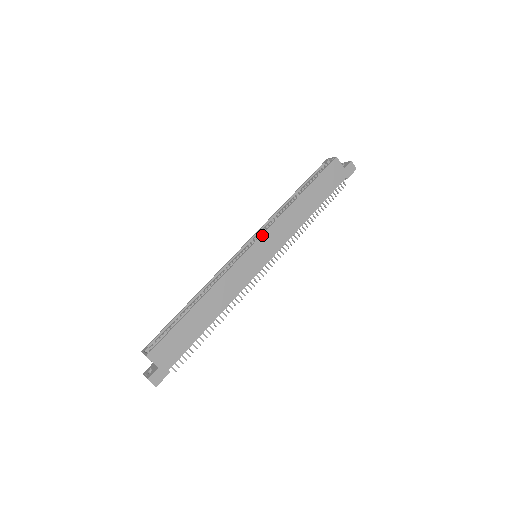
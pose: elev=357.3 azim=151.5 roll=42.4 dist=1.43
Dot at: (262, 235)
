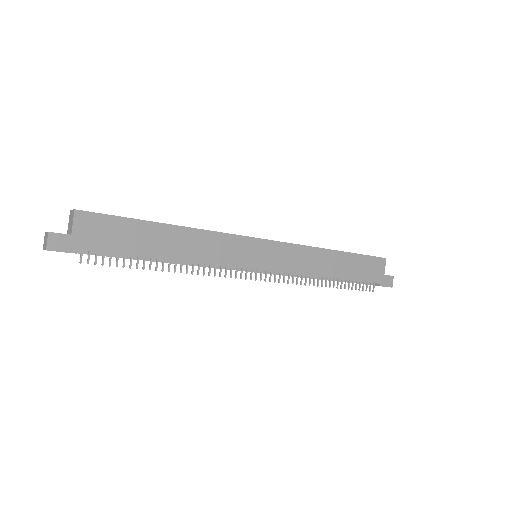
Dot at: (280, 242)
